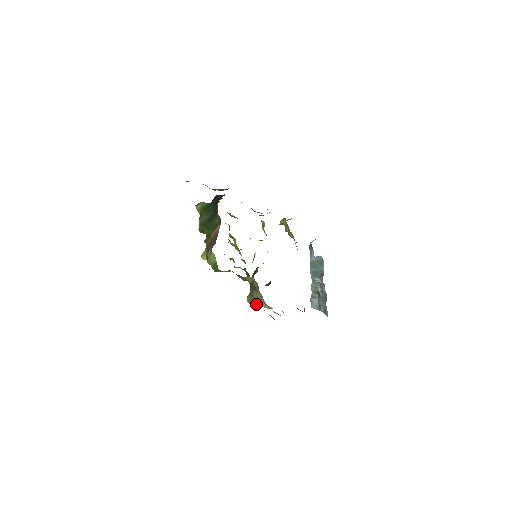
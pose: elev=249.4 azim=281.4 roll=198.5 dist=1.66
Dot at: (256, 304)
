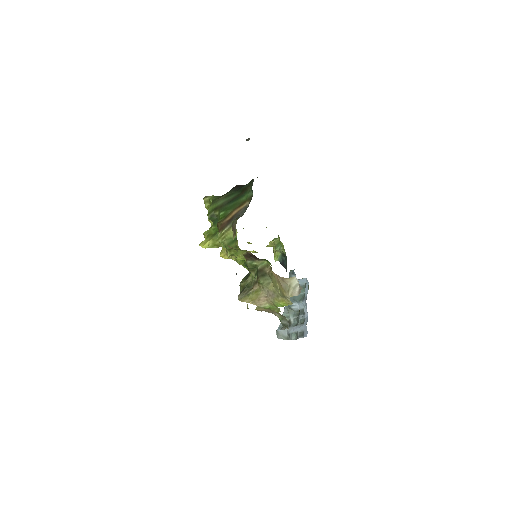
Dot at: (251, 300)
